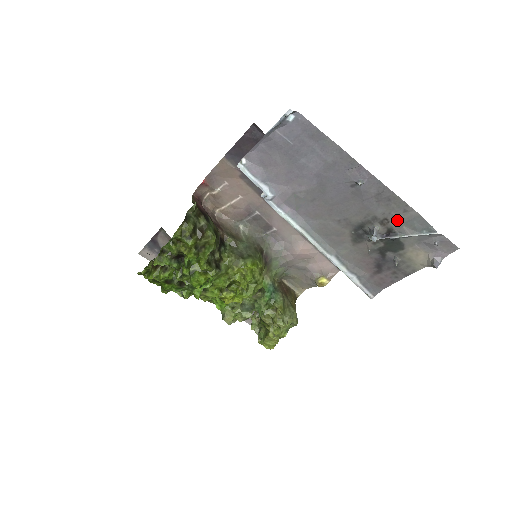
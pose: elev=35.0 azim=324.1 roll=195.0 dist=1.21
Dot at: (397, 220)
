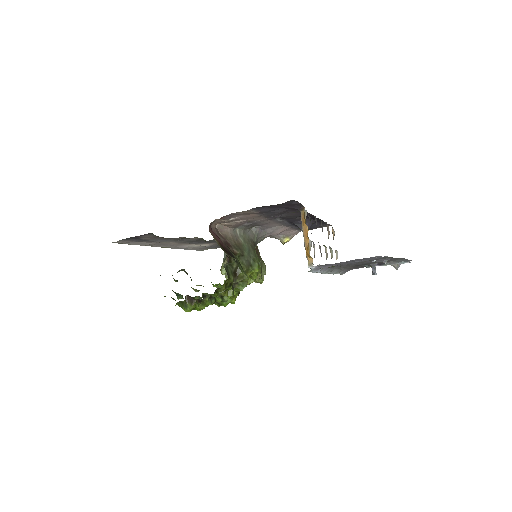
Dot at: (390, 261)
